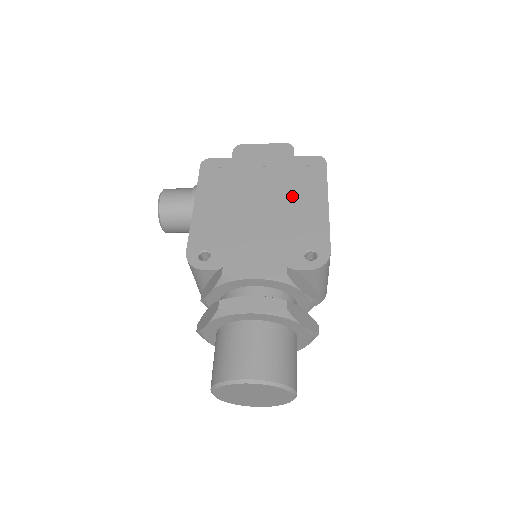
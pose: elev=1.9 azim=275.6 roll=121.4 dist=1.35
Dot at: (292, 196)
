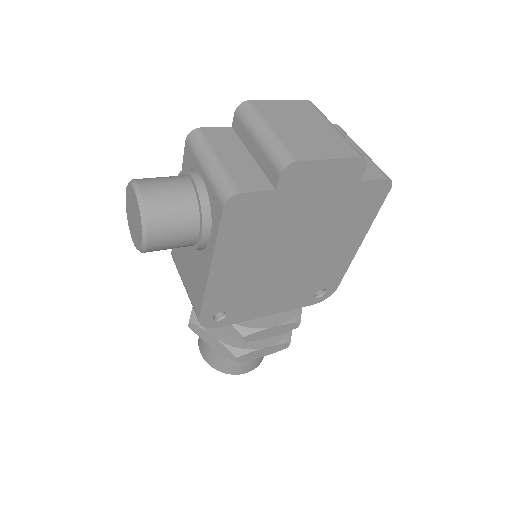
Dot at: (331, 240)
